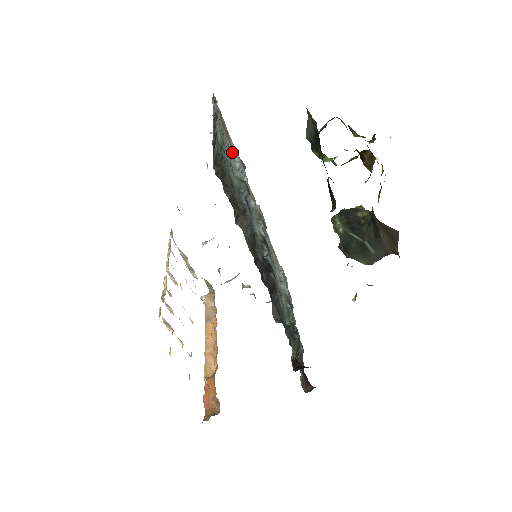
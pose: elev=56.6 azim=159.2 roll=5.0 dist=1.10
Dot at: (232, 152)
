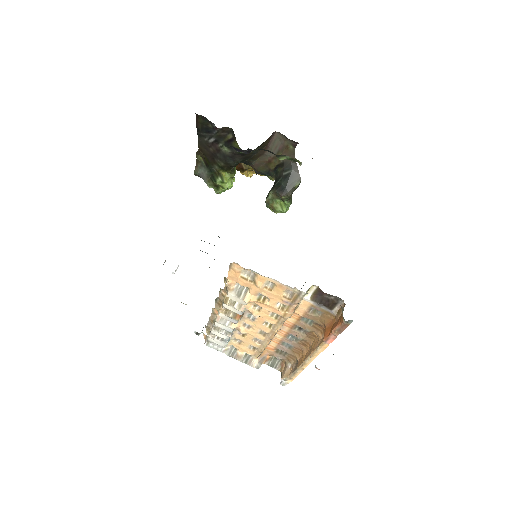
Dot at: occluded
